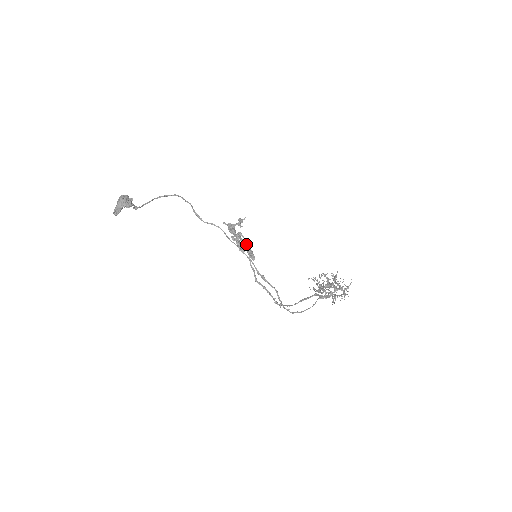
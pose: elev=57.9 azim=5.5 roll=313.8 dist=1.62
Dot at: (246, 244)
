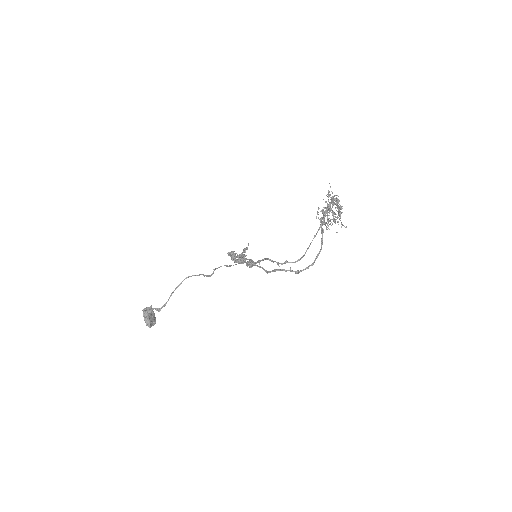
Dot at: (237, 255)
